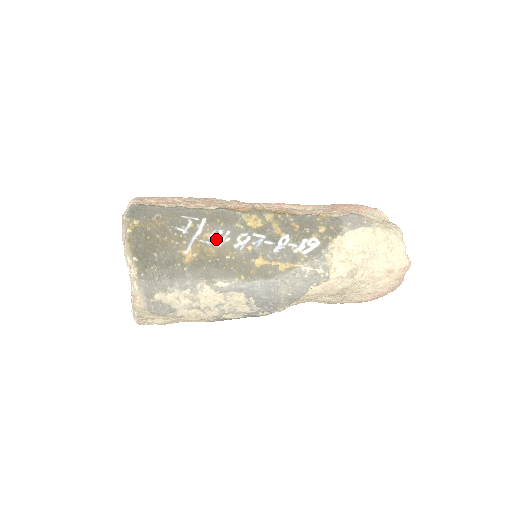
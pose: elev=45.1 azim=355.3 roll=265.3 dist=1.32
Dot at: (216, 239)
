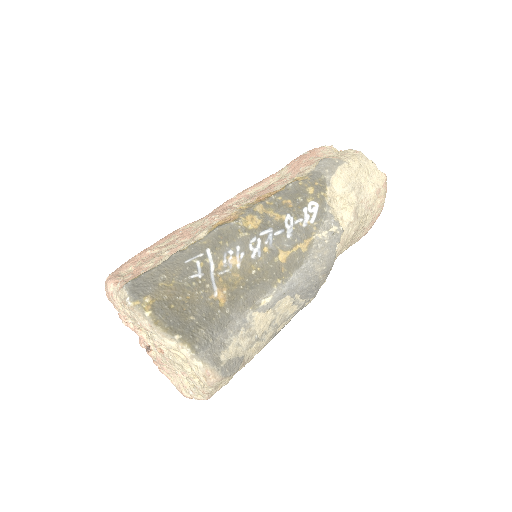
Dot at: (232, 262)
